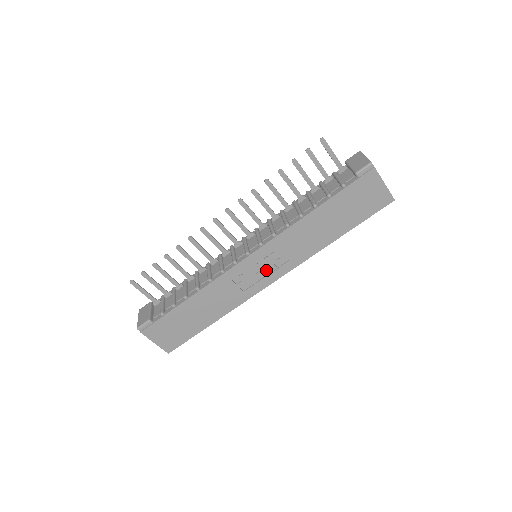
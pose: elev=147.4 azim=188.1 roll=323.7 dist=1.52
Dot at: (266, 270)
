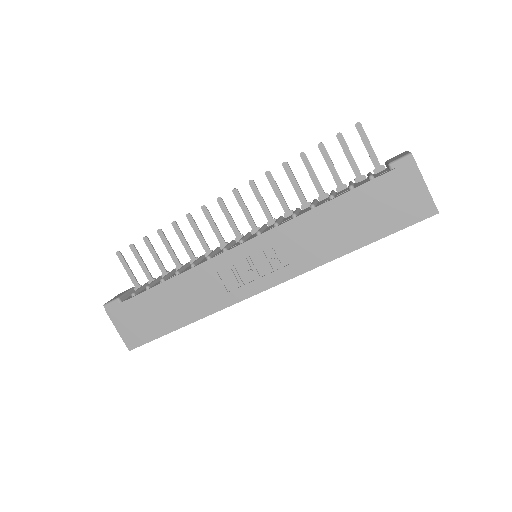
Dot at: (259, 270)
